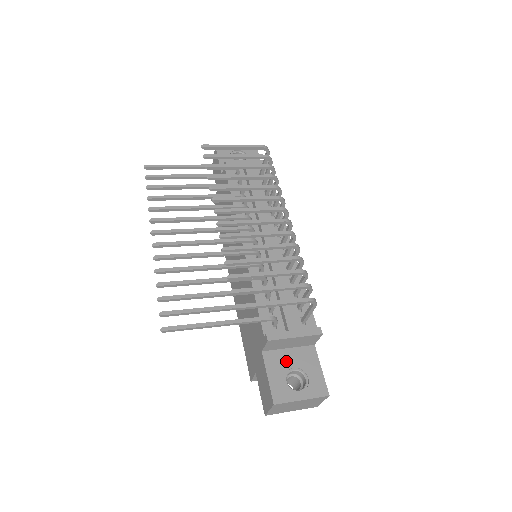
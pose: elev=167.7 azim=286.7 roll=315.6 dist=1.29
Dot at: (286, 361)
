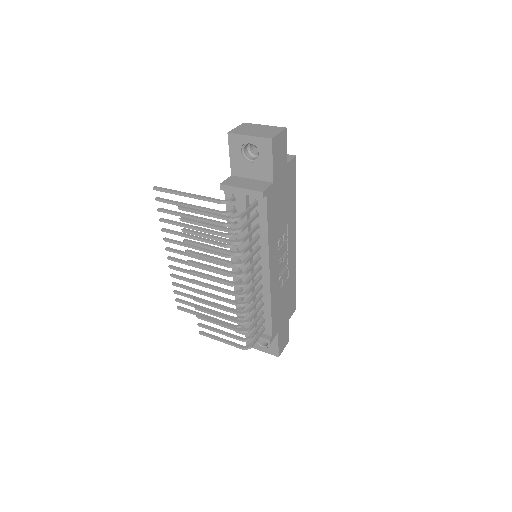
Dot at: occluded
